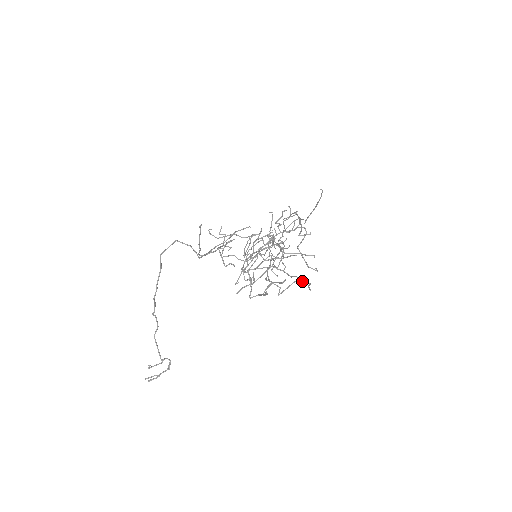
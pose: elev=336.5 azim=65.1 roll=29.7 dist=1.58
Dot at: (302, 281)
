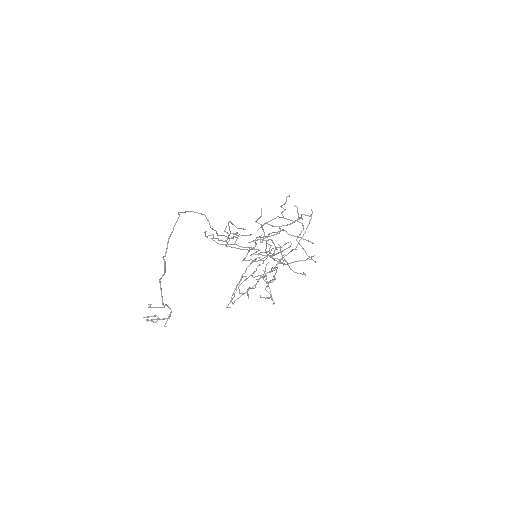
Dot at: occluded
